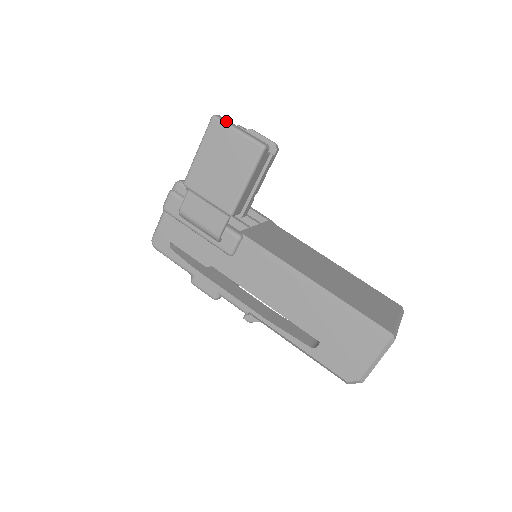
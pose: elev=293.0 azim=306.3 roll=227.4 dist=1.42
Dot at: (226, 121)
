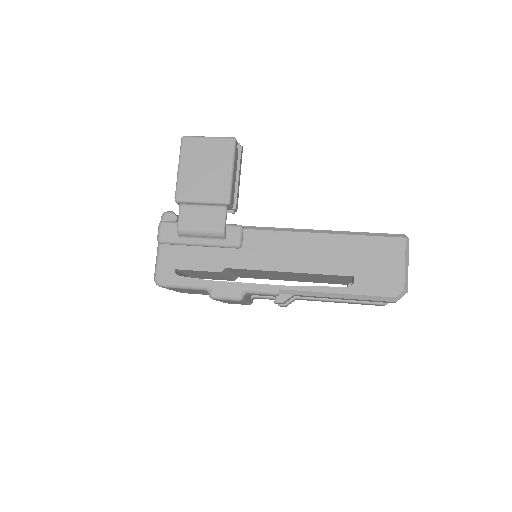
Dot at: (195, 136)
